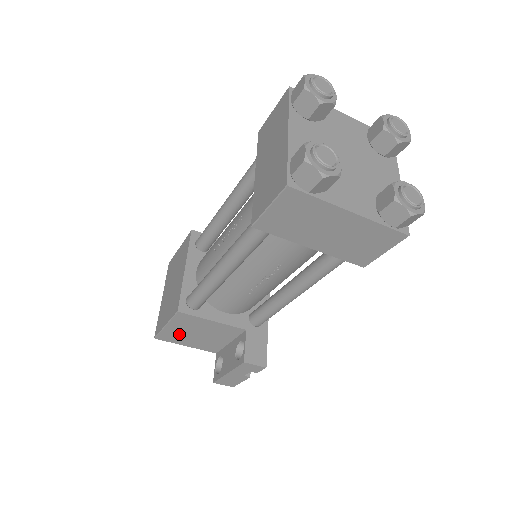
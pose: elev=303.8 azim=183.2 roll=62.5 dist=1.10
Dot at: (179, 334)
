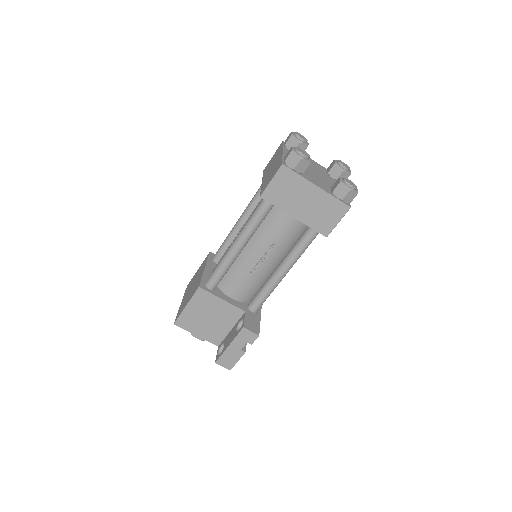
Dot at: (194, 318)
